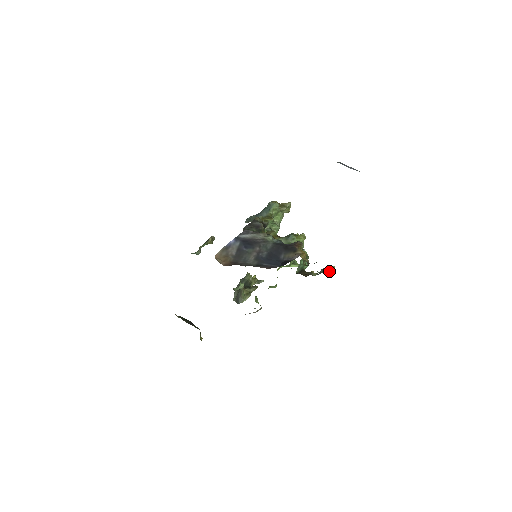
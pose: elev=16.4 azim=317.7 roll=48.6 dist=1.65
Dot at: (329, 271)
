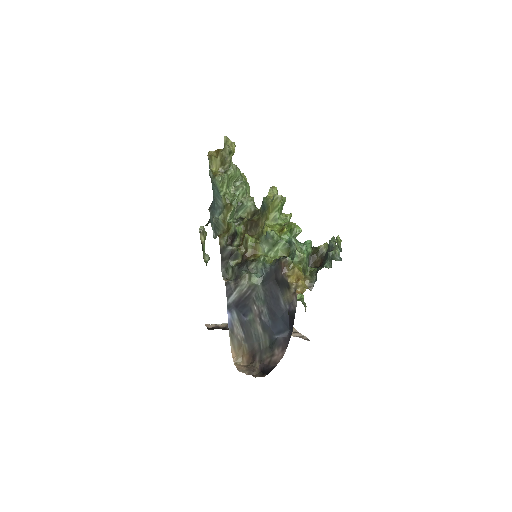
Dot at: (337, 246)
